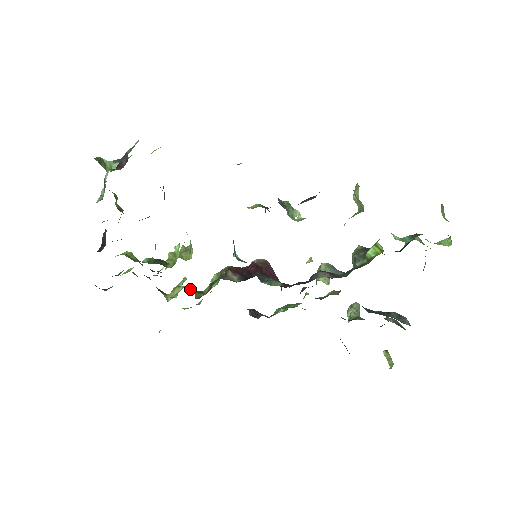
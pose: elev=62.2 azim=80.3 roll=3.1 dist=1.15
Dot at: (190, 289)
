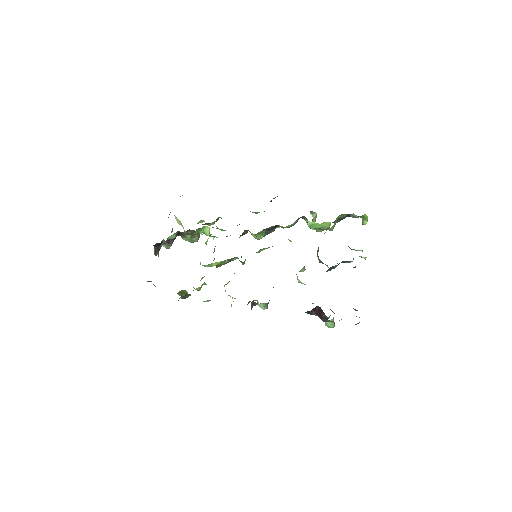
Dot at: occluded
